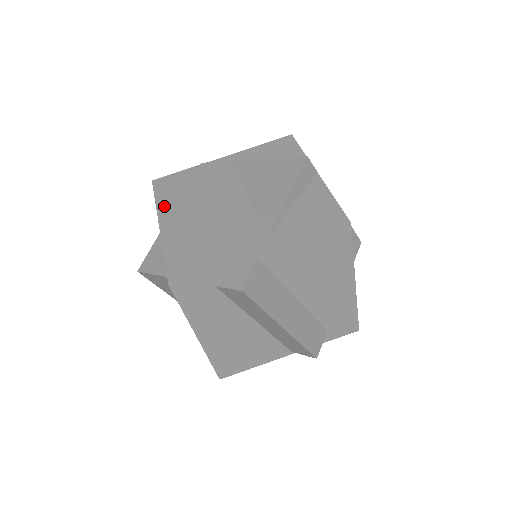
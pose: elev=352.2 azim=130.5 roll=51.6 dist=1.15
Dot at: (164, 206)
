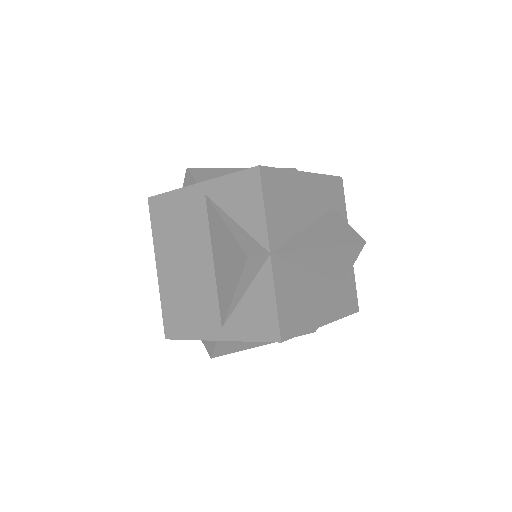
Dot at: (158, 243)
